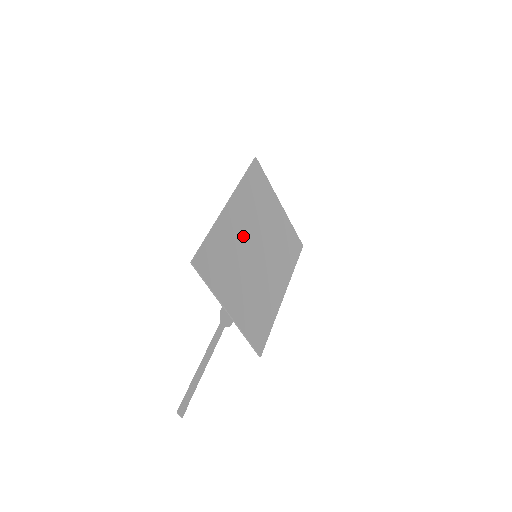
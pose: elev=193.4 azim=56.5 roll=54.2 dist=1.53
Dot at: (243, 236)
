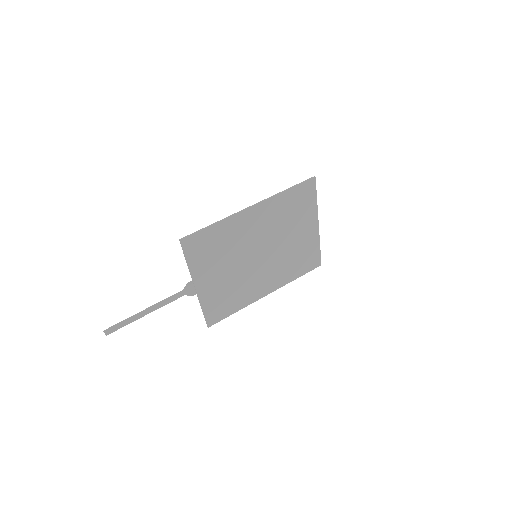
Dot at: (251, 237)
